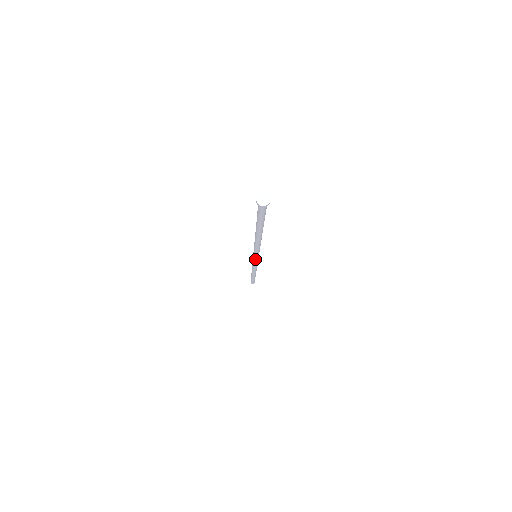
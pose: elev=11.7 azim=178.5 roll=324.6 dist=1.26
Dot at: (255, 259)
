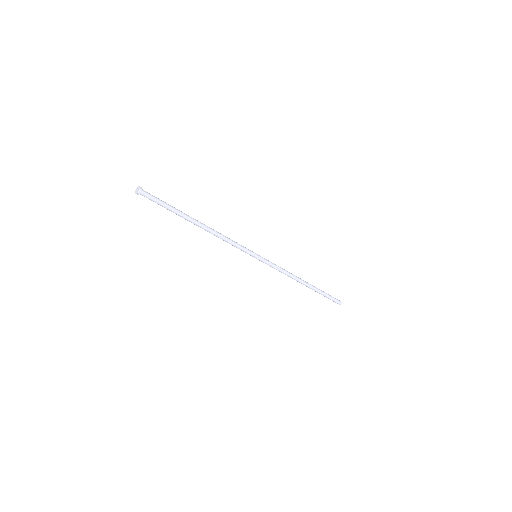
Dot at: occluded
